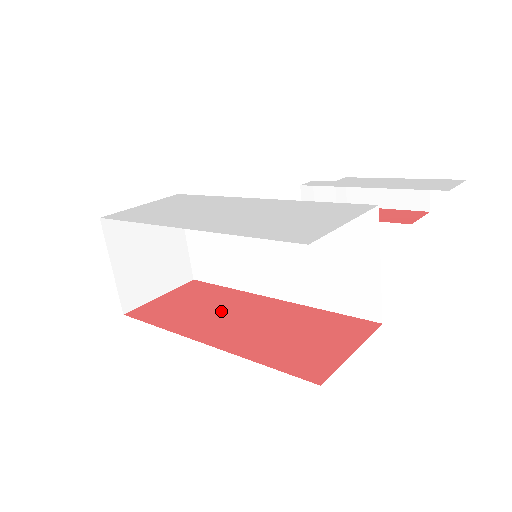
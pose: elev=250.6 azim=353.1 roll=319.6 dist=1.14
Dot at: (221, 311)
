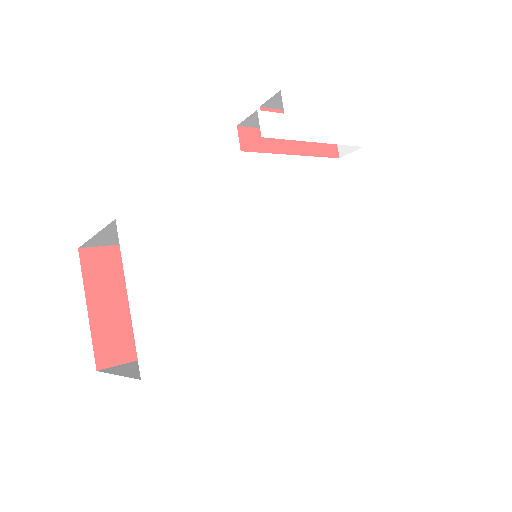
Dot at: occluded
